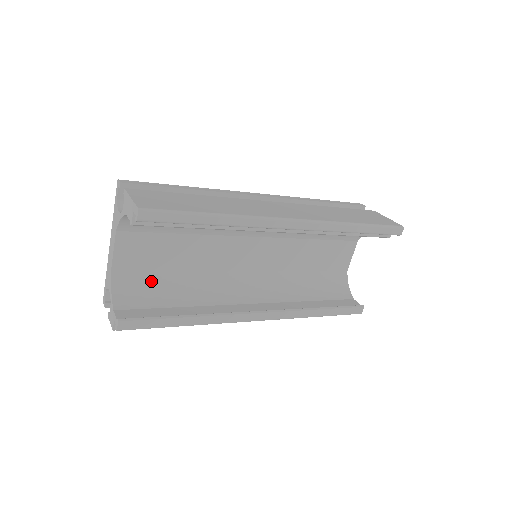
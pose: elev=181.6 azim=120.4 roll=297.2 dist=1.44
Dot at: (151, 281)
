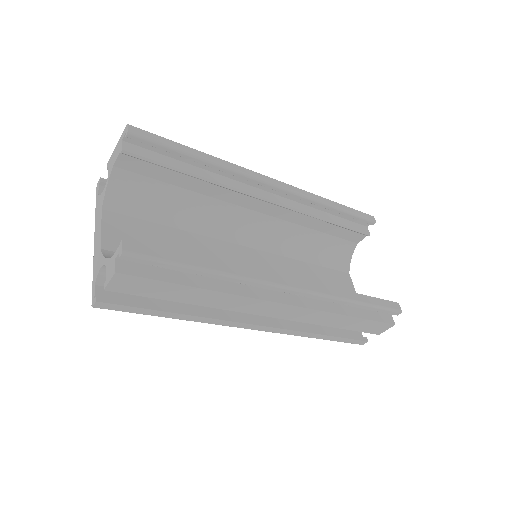
Dot at: occluded
